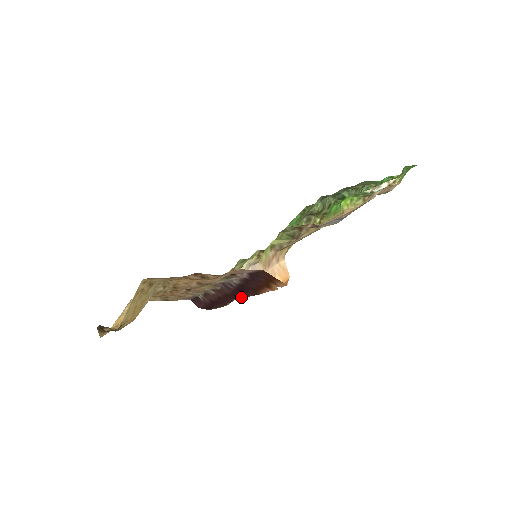
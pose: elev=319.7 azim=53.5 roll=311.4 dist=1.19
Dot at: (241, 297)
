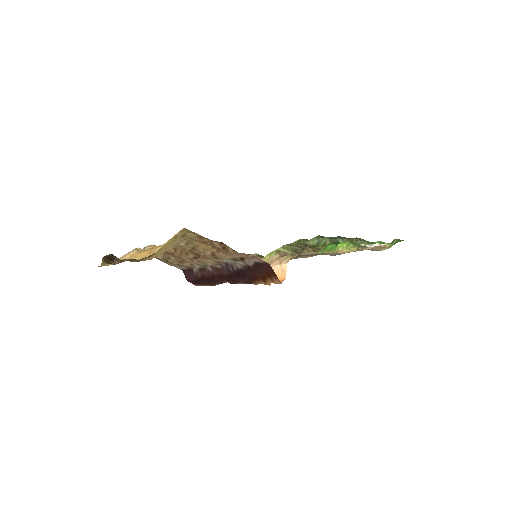
Dot at: (234, 281)
